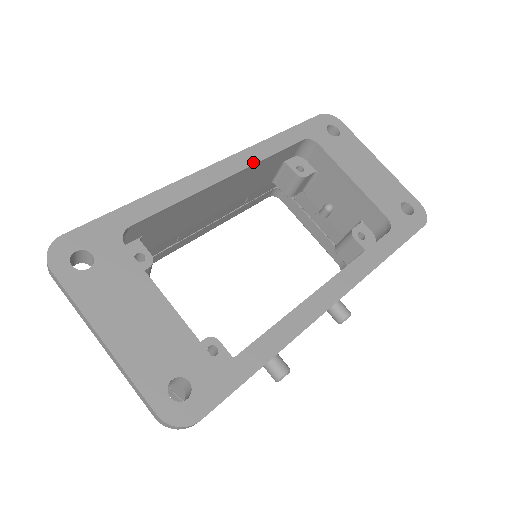
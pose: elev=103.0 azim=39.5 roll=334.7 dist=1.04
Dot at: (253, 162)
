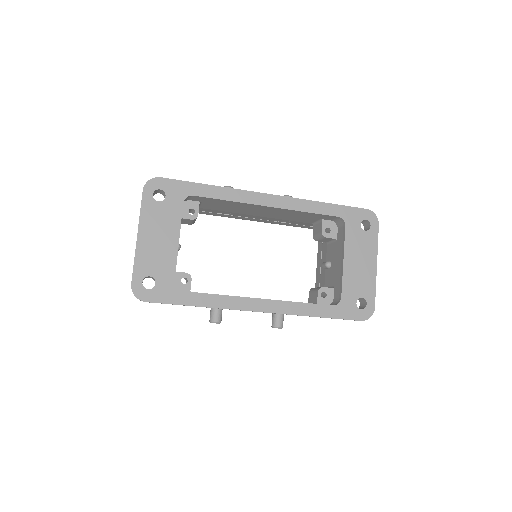
Dot at: (291, 208)
